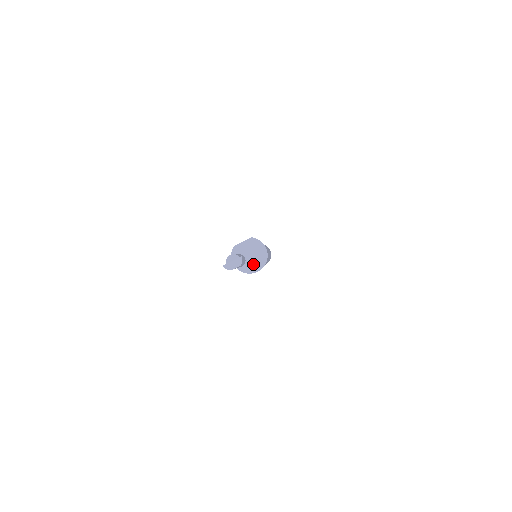
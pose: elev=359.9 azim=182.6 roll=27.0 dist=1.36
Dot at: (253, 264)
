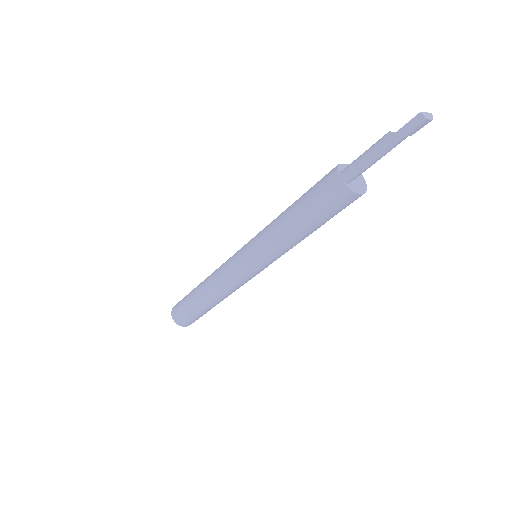
Dot at: (357, 186)
